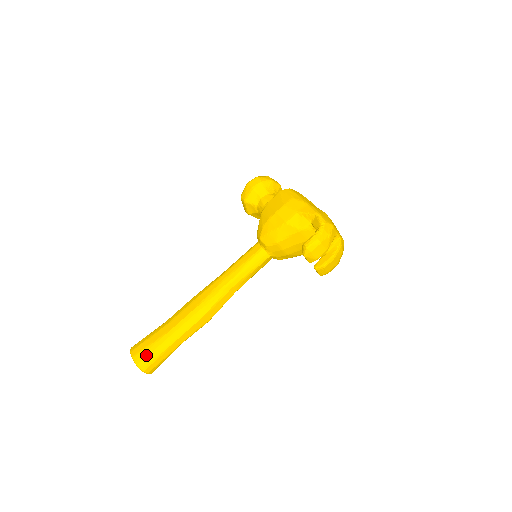
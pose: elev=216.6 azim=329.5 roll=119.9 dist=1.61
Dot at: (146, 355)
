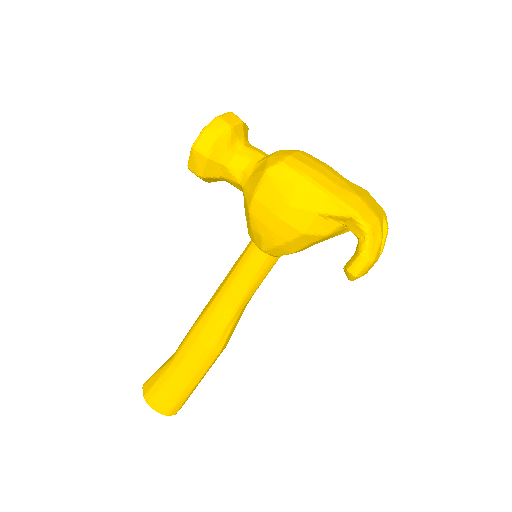
Dot at: (171, 405)
